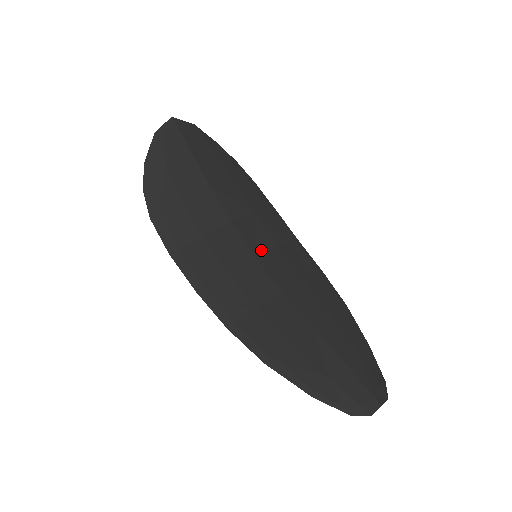
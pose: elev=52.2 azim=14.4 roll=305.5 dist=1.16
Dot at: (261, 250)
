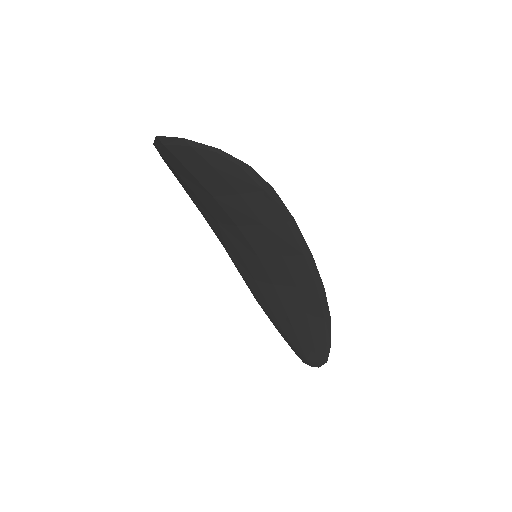
Dot at: (263, 252)
